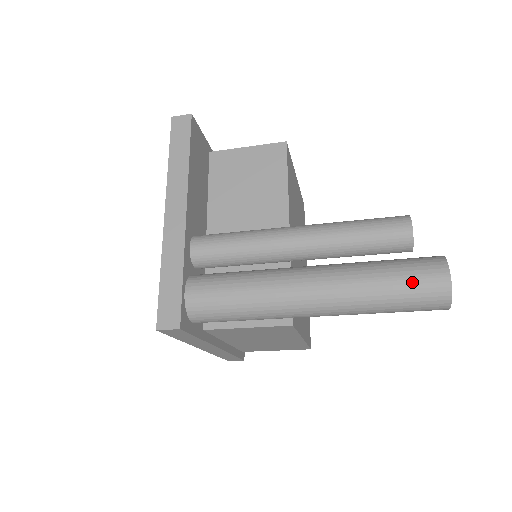
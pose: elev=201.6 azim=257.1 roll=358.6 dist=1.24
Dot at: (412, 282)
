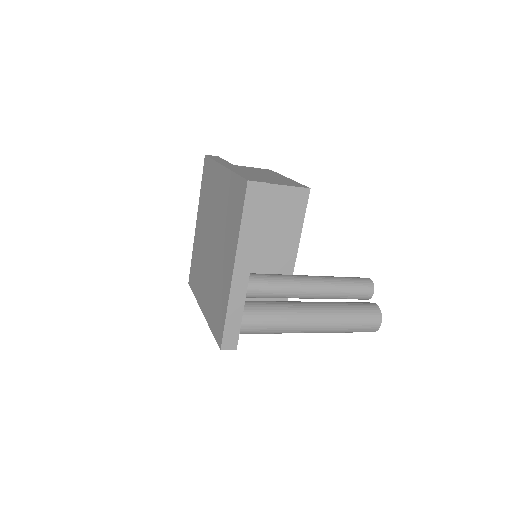
Dot at: (364, 327)
